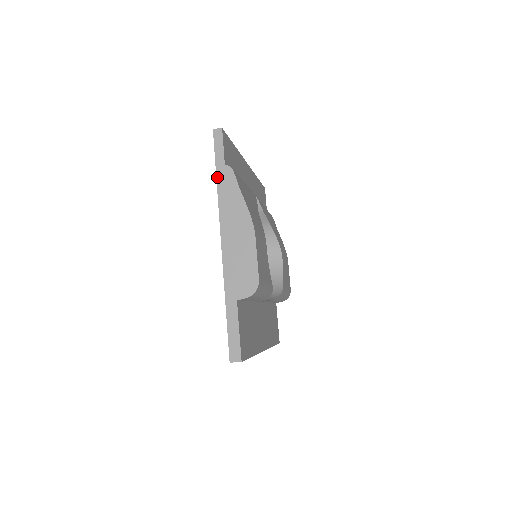
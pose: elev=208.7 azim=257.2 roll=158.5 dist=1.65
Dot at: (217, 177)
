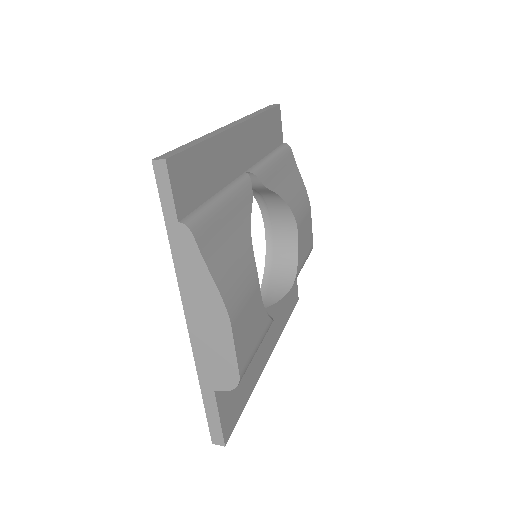
Dot at: (169, 238)
